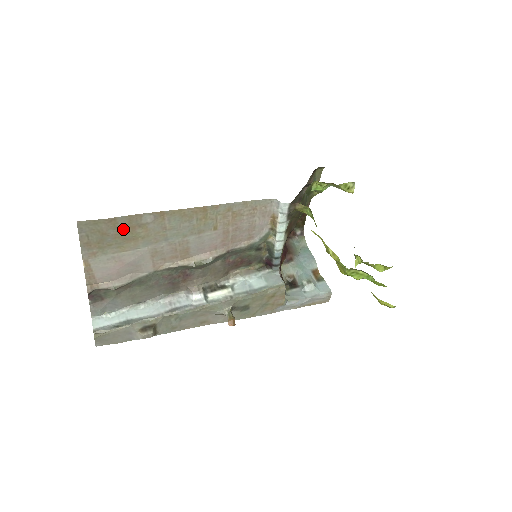
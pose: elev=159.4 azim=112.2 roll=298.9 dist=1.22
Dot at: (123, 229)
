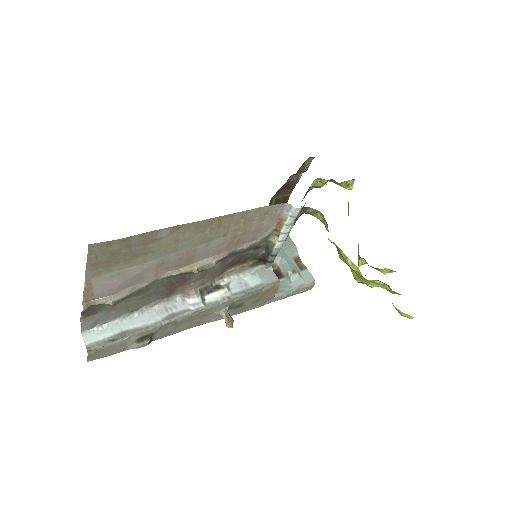
Dot at: (135, 246)
